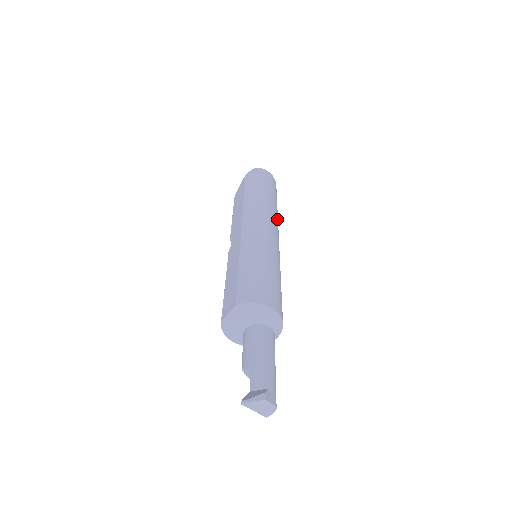
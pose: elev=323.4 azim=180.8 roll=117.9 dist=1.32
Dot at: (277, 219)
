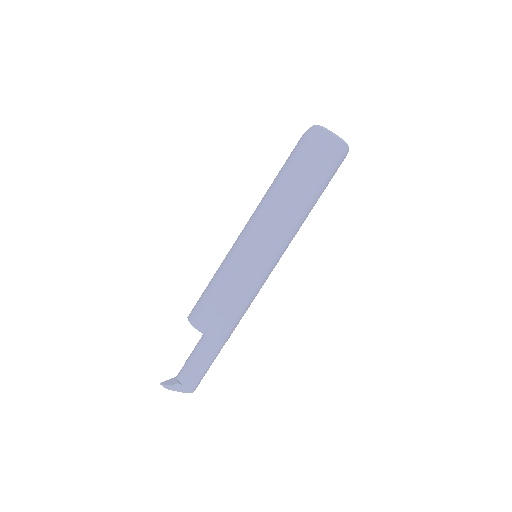
Dot at: (291, 215)
